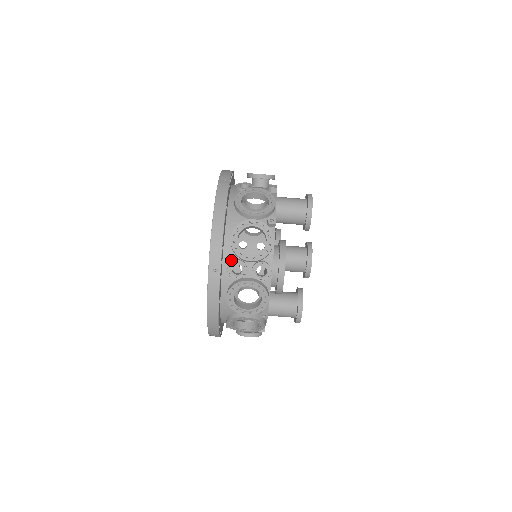
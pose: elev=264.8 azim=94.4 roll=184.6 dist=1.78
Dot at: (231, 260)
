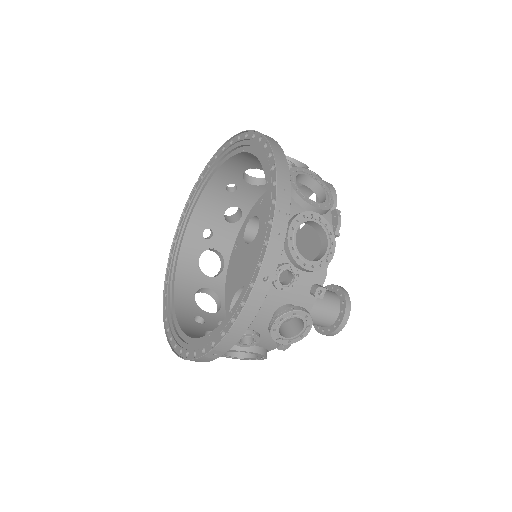
Dot at: (193, 325)
